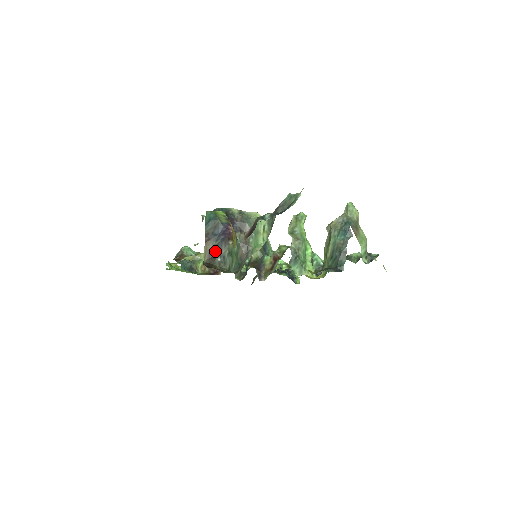
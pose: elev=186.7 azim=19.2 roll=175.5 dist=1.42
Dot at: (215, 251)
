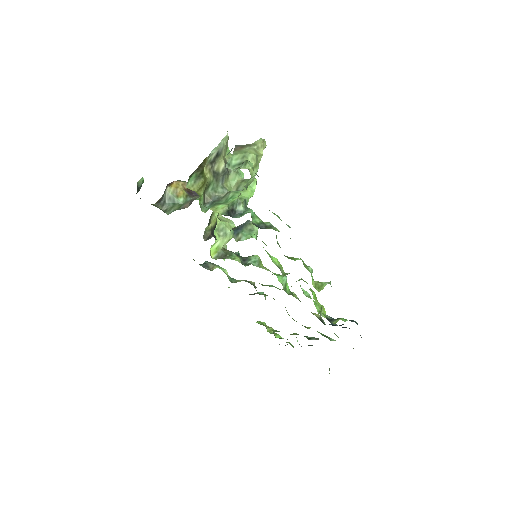
Dot at: (162, 198)
